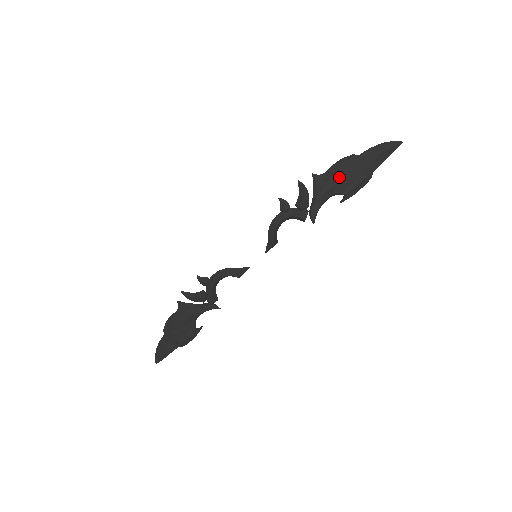
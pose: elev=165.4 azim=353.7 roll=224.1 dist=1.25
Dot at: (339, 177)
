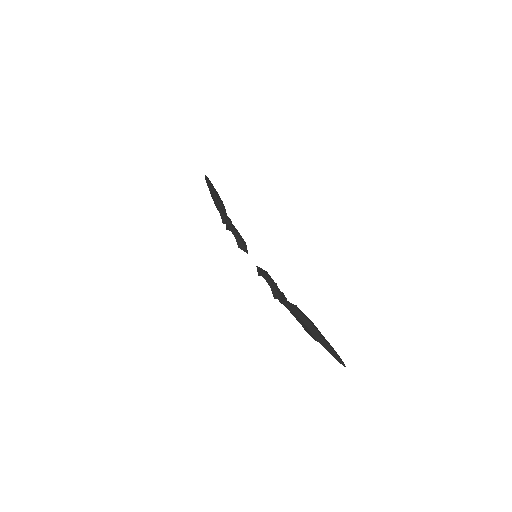
Dot at: (303, 324)
